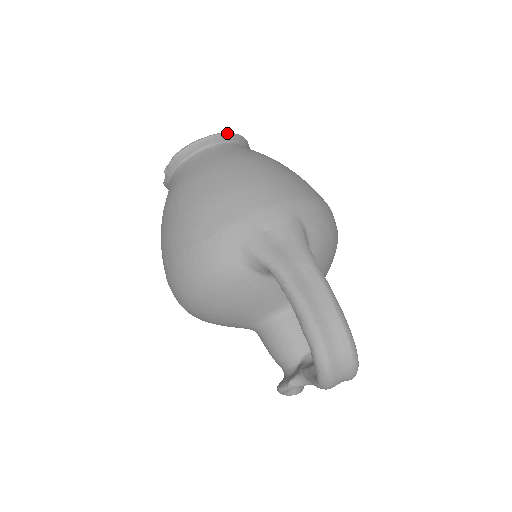
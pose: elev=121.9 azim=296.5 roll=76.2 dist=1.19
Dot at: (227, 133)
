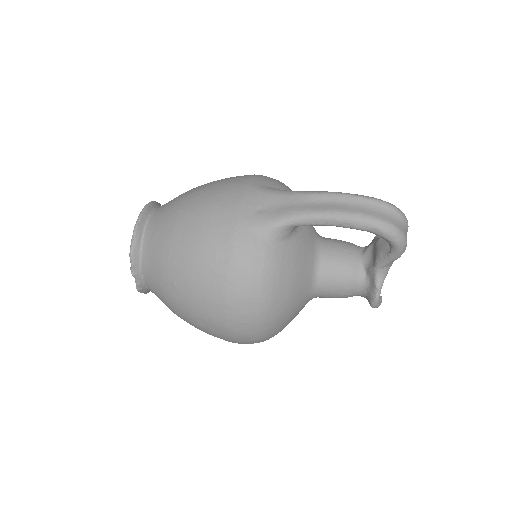
Dot at: (146, 205)
